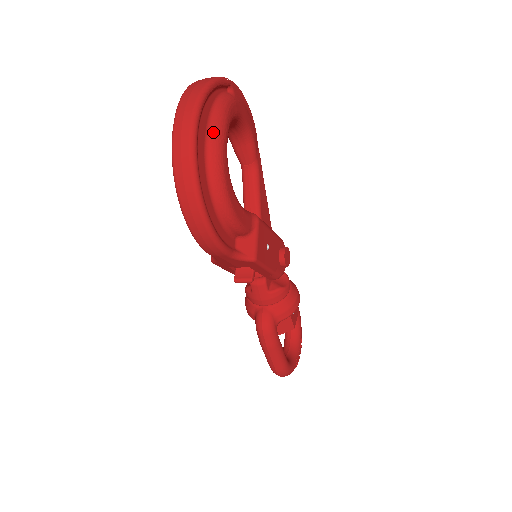
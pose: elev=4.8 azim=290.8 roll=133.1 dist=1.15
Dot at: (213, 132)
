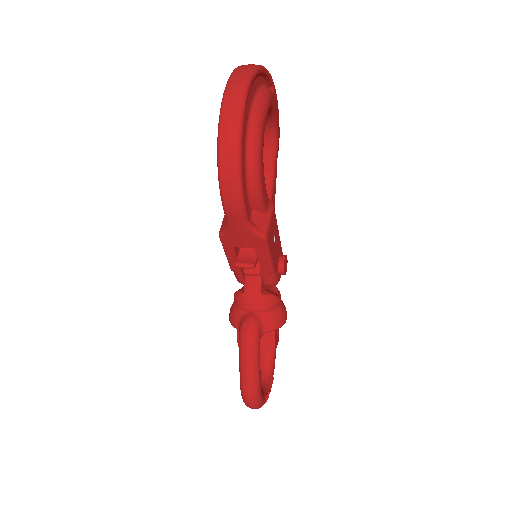
Dot at: (259, 101)
